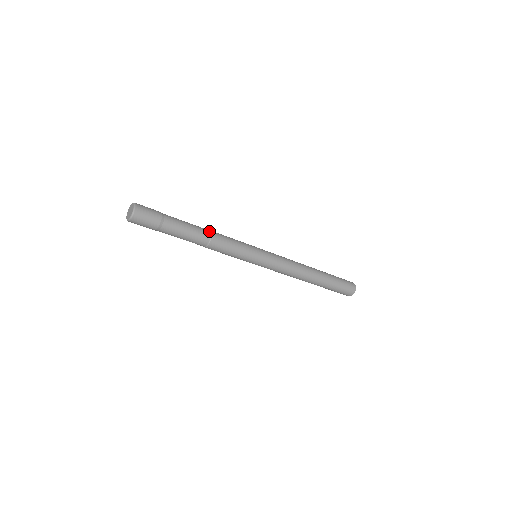
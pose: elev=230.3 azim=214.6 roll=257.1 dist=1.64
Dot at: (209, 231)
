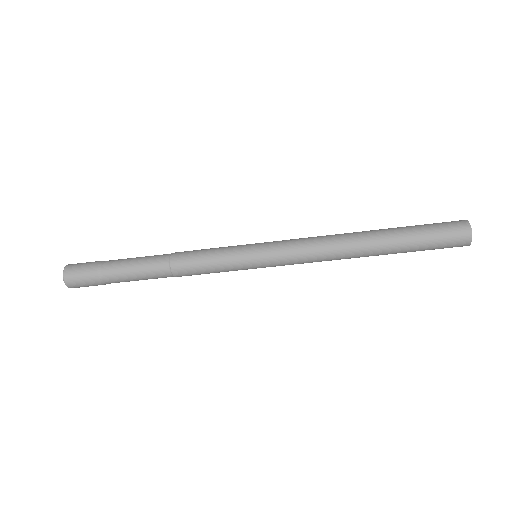
Dot at: (169, 254)
